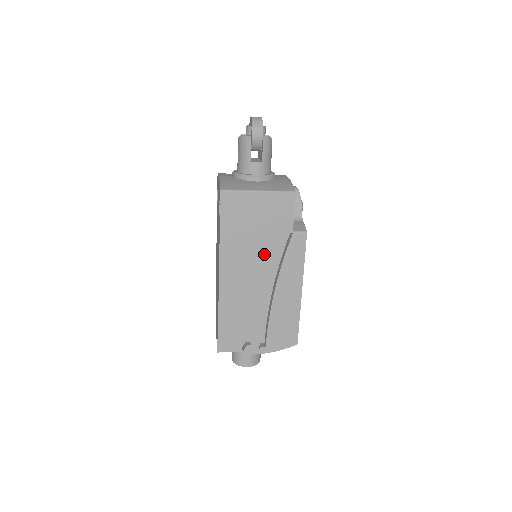
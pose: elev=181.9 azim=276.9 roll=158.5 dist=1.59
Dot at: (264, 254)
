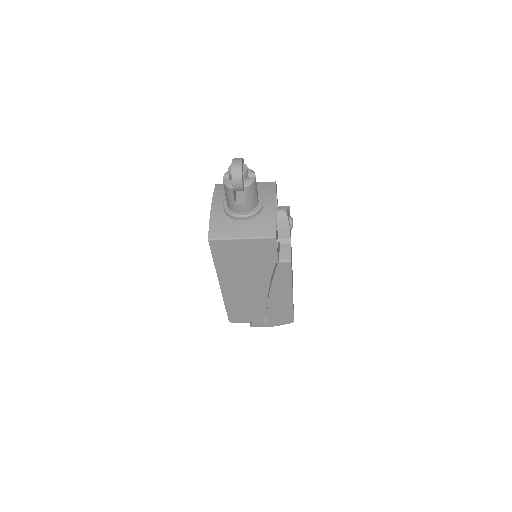
Dot at: (255, 275)
